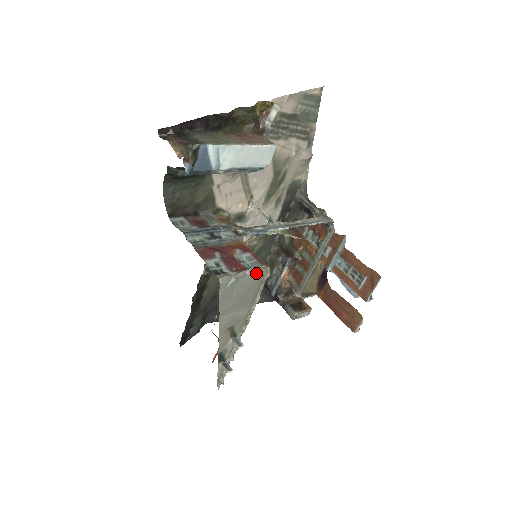
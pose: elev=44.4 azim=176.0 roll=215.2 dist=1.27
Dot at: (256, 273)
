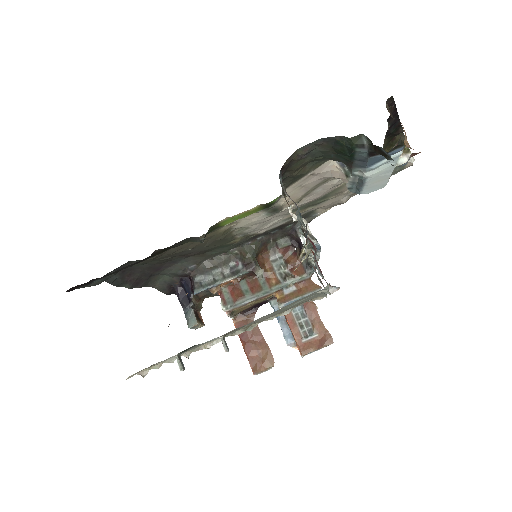
Dot at: (327, 292)
